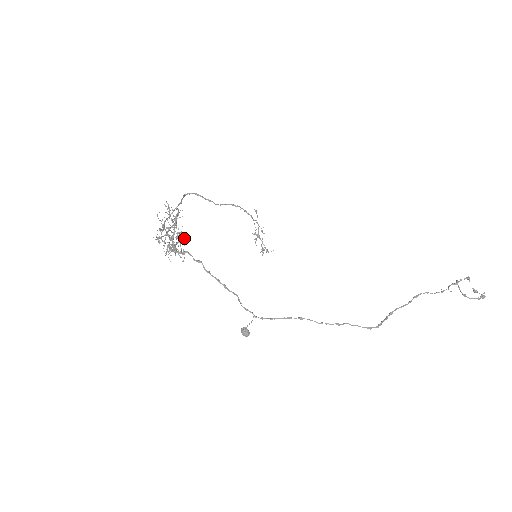
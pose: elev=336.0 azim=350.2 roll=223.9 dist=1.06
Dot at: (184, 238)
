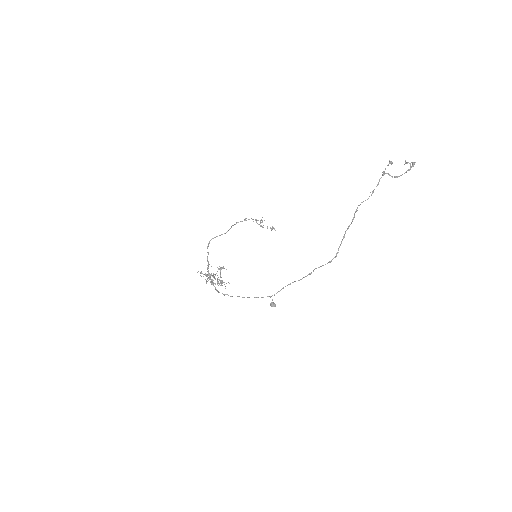
Dot at: occluded
